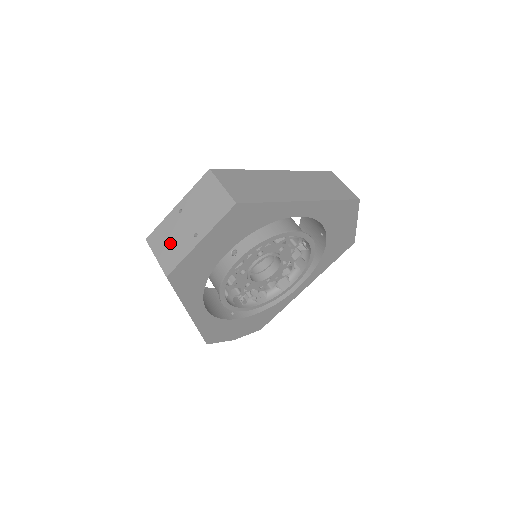
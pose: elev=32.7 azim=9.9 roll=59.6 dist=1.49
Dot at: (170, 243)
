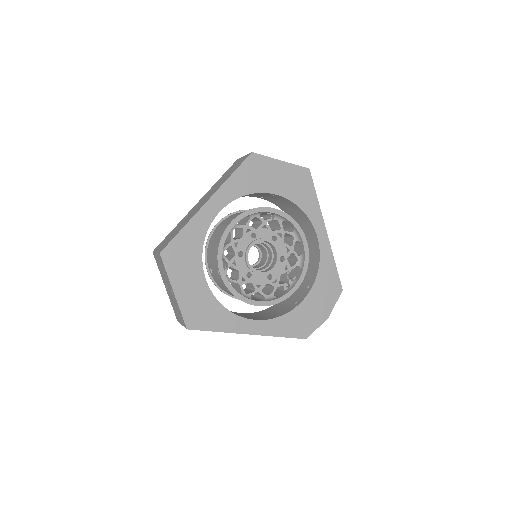
Dot at: (176, 310)
